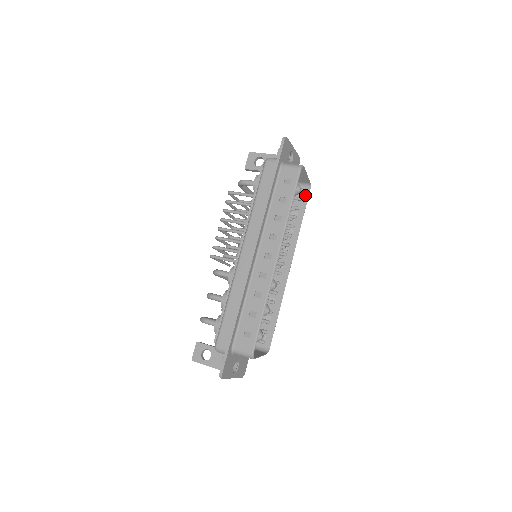
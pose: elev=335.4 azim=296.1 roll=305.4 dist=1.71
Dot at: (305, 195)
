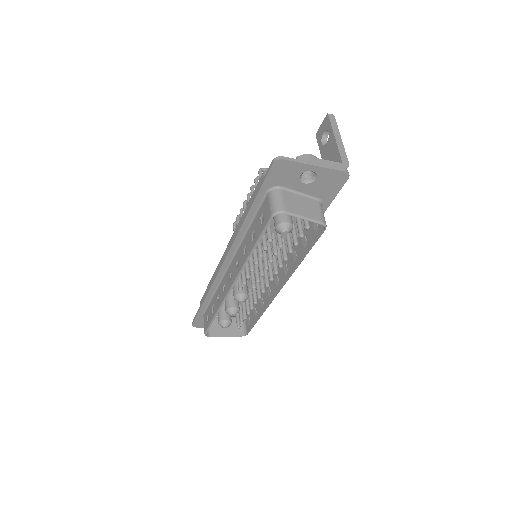
Dot at: (319, 232)
